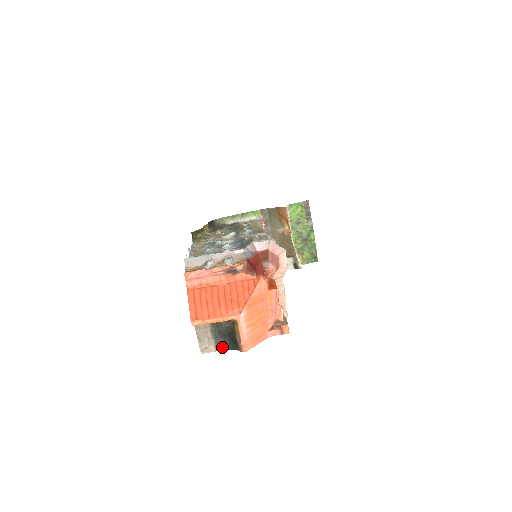
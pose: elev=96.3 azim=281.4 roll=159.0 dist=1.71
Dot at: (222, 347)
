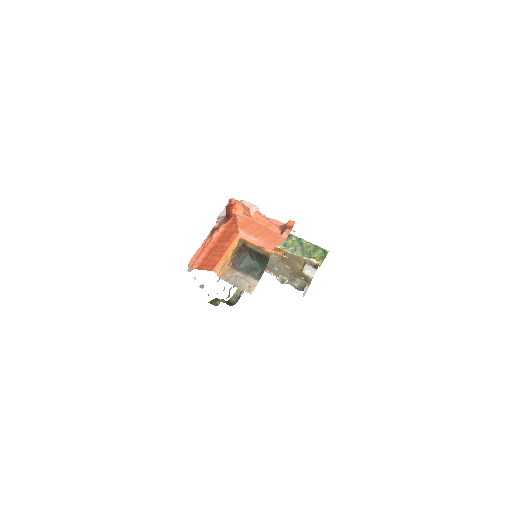
Dot at: (259, 274)
